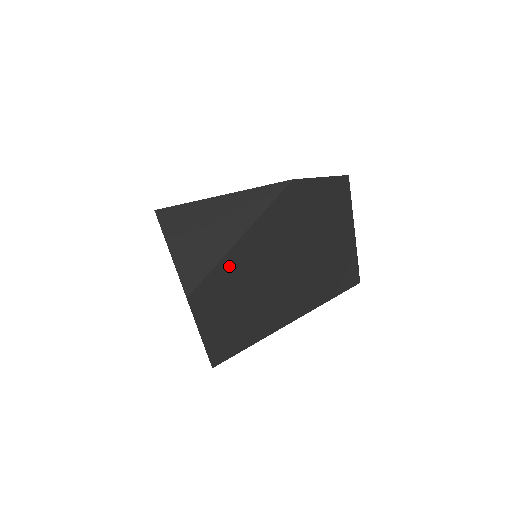
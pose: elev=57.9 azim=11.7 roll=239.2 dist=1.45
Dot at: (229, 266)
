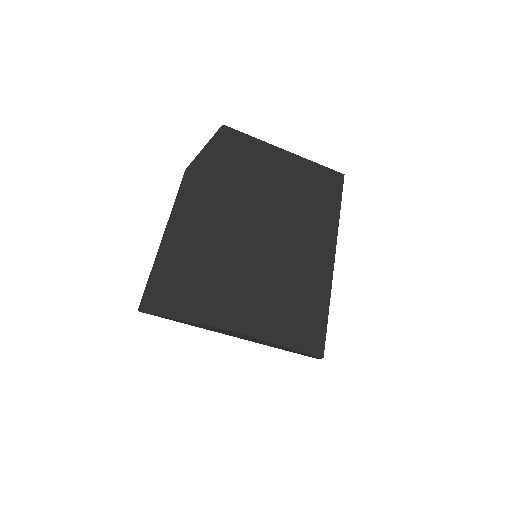
Dot at: (223, 272)
